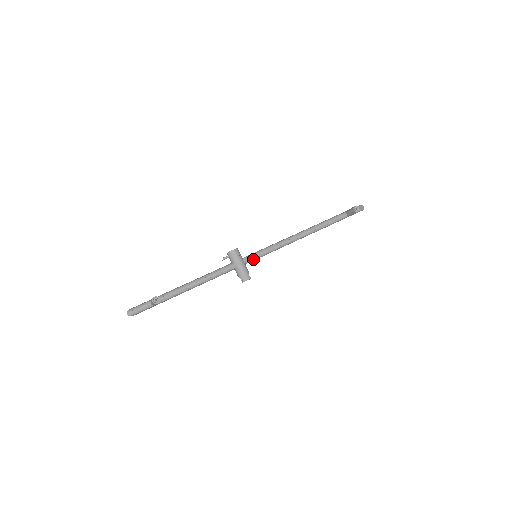
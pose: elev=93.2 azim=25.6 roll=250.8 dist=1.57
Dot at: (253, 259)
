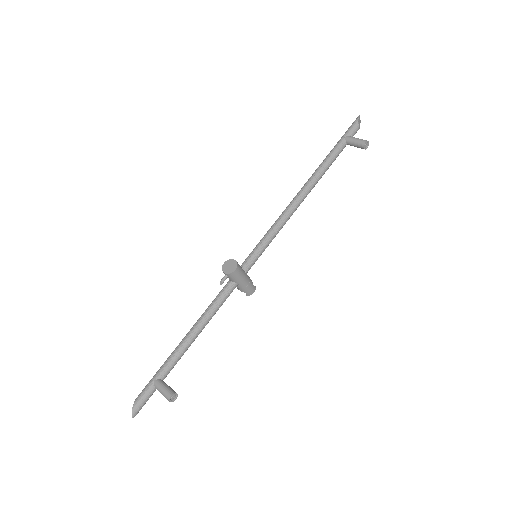
Dot at: (254, 263)
